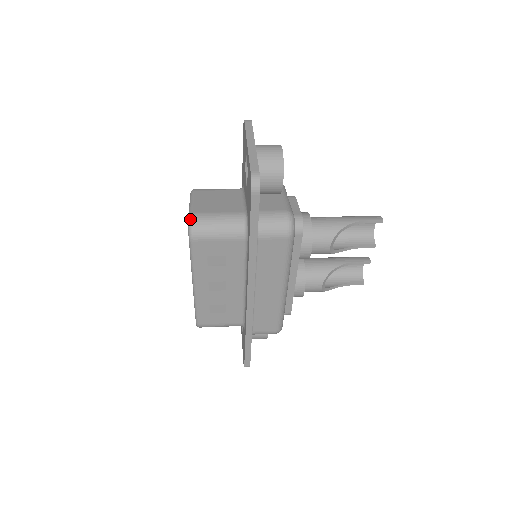
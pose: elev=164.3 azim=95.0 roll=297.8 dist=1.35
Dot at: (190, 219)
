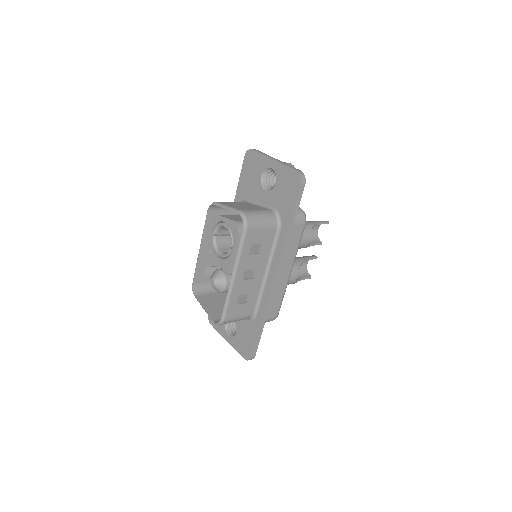
Dot at: (243, 214)
